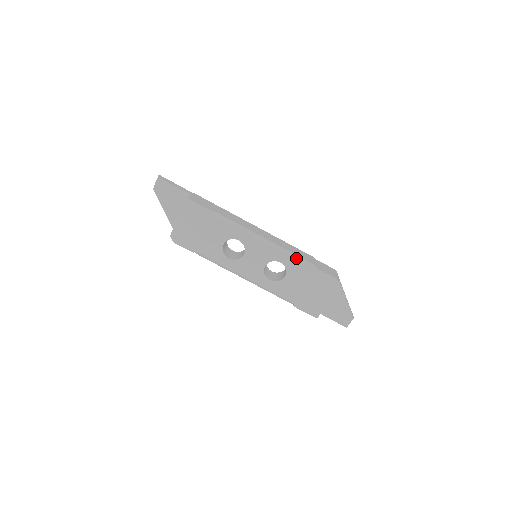
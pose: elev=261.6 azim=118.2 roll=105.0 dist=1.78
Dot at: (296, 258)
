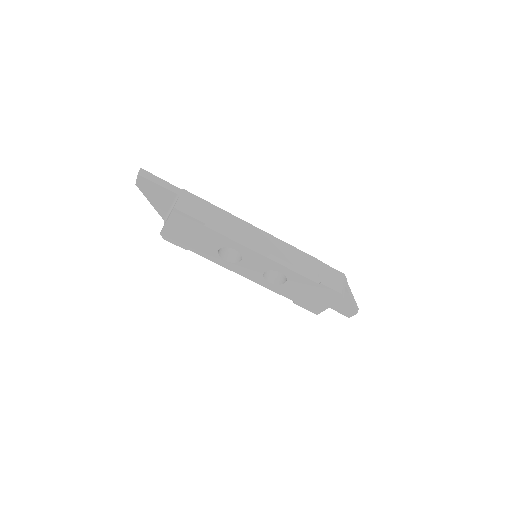
Dot at: (298, 272)
